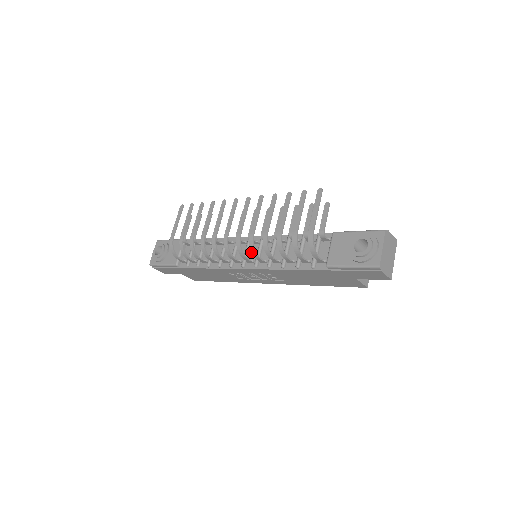
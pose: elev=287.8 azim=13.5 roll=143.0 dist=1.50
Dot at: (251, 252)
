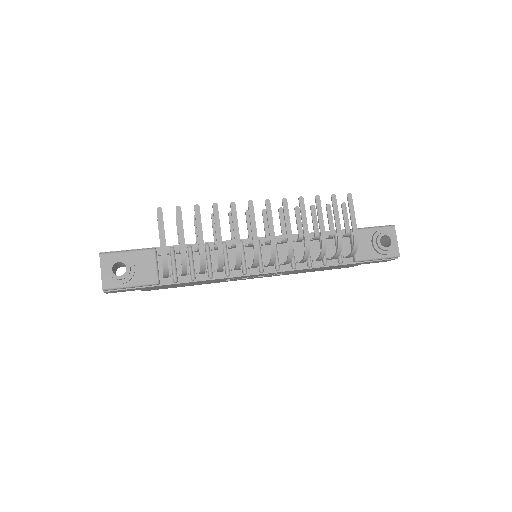
Dot at: (264, 255)
